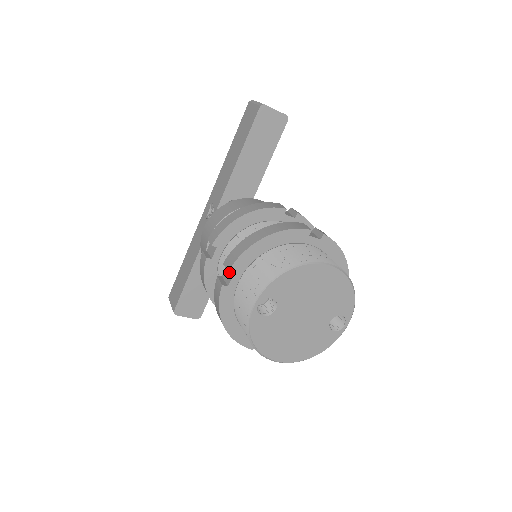
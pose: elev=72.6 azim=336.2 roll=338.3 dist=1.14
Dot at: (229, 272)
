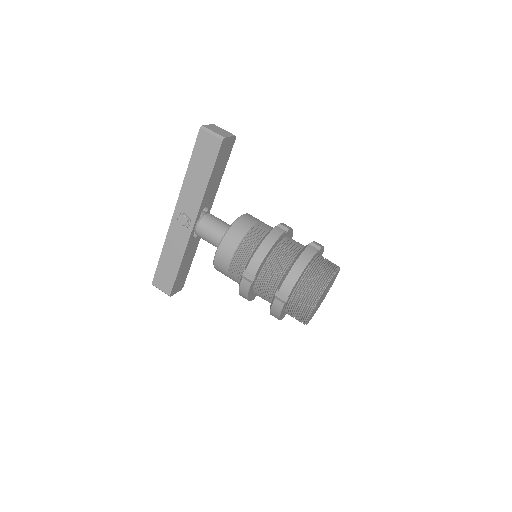
Dot at: (284, 294)
